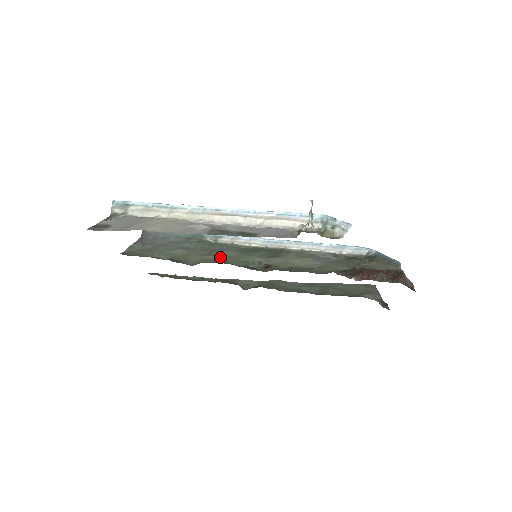
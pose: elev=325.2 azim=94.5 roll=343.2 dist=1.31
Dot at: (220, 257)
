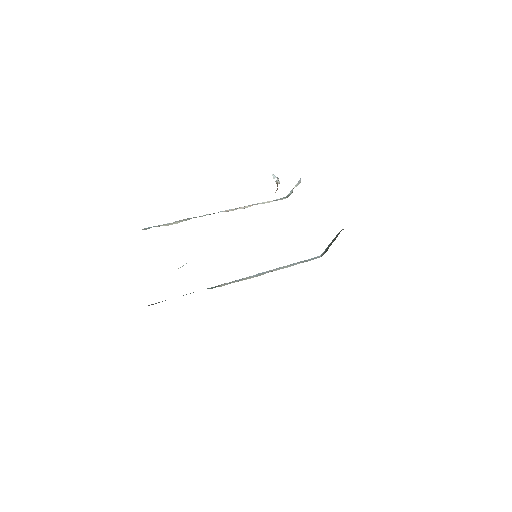
Dot at: occluded
